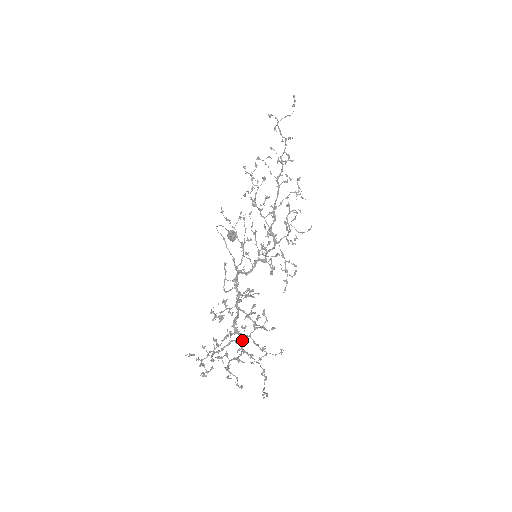
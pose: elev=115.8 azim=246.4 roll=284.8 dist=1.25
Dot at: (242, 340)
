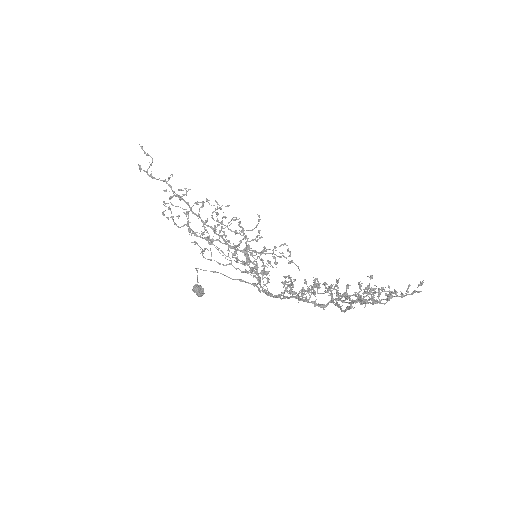
Dot at: occluded
